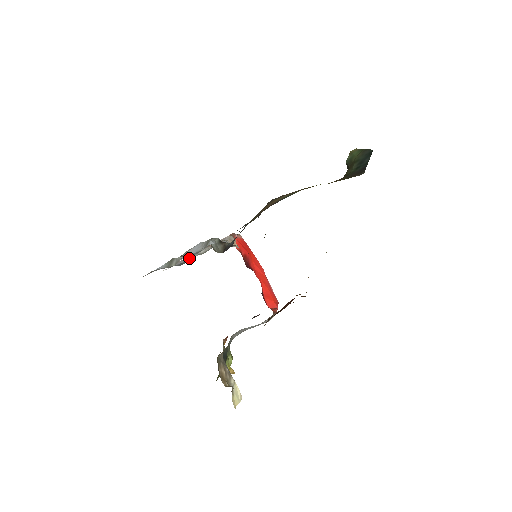
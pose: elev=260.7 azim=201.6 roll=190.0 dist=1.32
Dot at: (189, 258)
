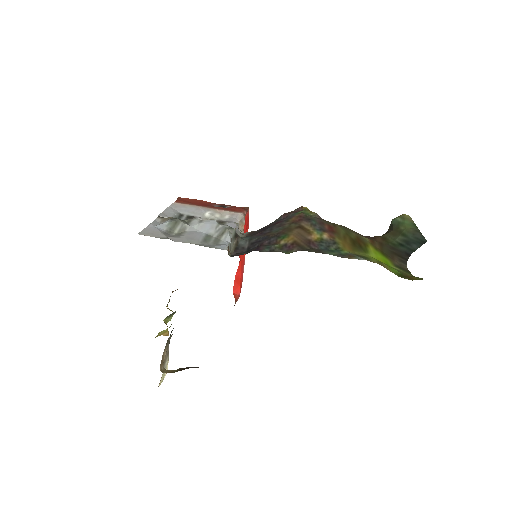
Dot at: (190, 212)
